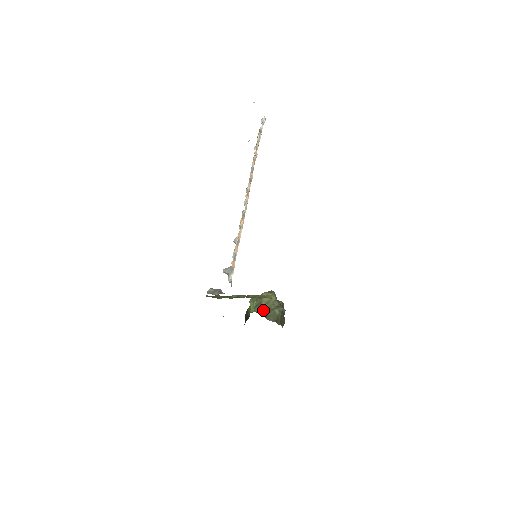
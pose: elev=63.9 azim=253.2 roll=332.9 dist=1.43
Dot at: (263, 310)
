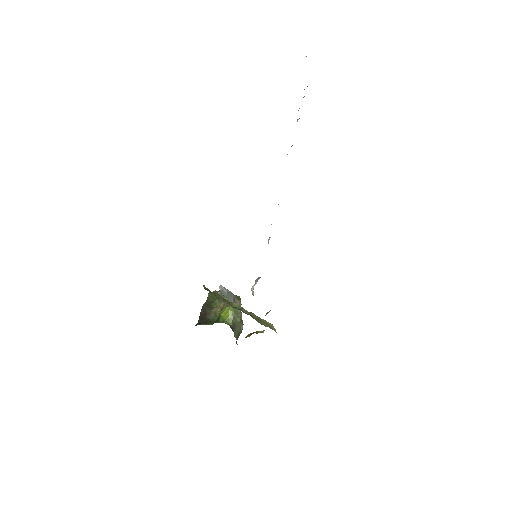
Dot at: occluded
